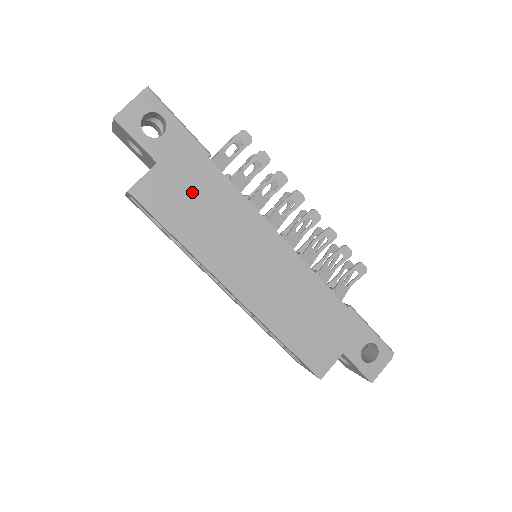
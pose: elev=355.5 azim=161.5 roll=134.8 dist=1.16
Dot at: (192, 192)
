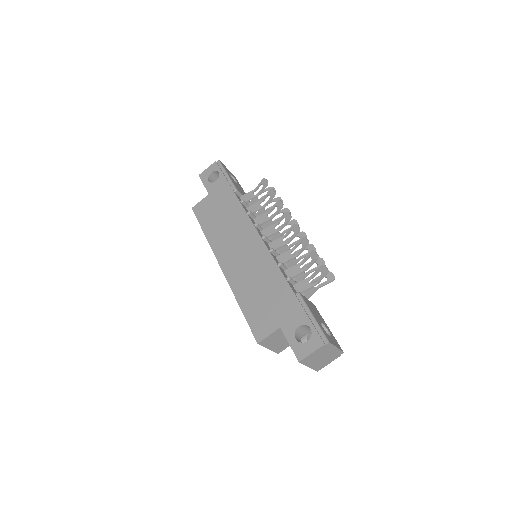
Dot at: (219, 208)
